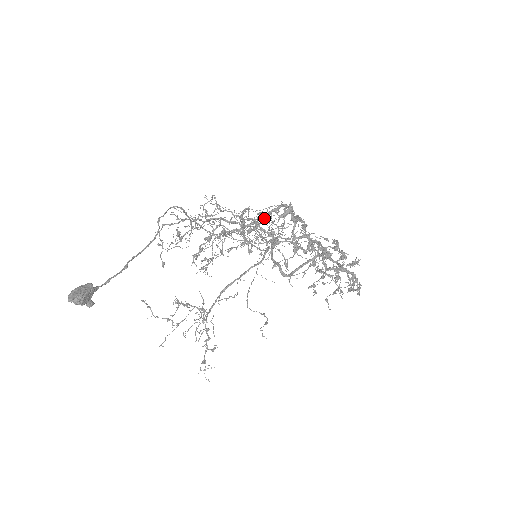
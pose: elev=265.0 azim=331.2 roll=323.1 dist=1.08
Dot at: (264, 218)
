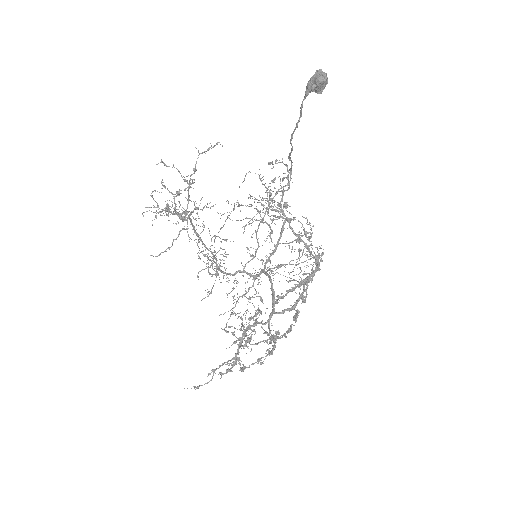
Dot at: (310, 252)
